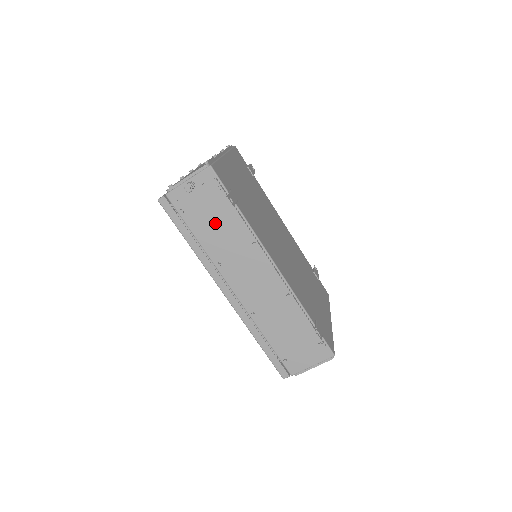
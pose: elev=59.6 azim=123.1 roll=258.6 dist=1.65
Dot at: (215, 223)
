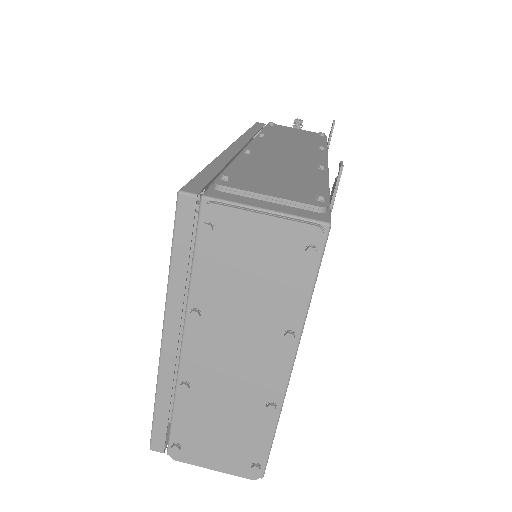
Dot at: (294, 135)
